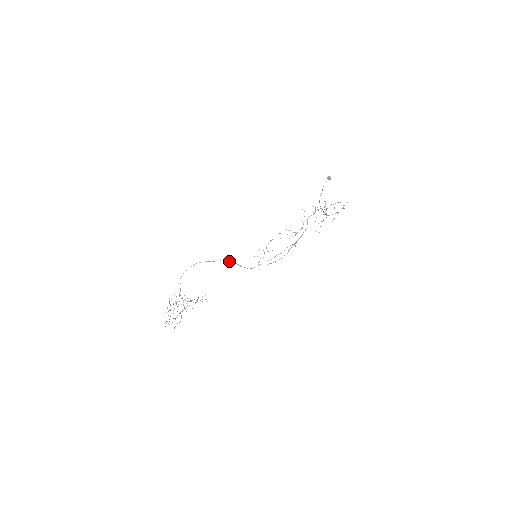
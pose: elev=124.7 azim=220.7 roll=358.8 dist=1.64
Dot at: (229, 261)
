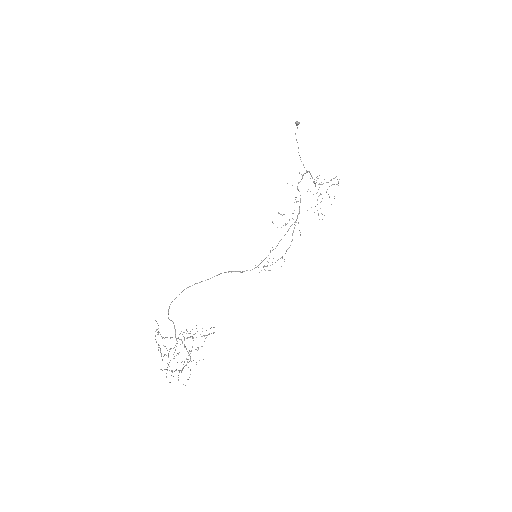
Dot at: (224, 272)
